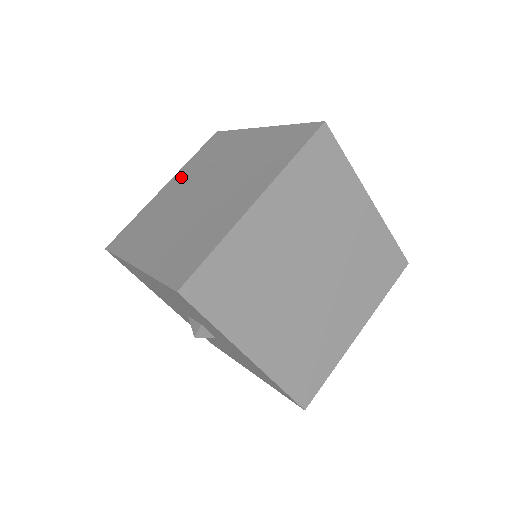
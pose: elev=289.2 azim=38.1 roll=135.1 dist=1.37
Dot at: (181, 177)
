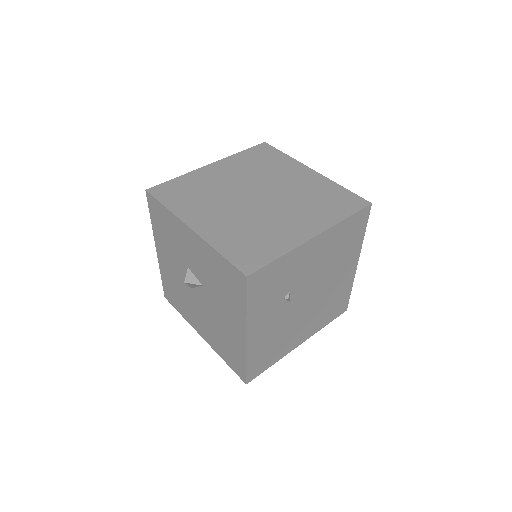
Dot at: occluded
